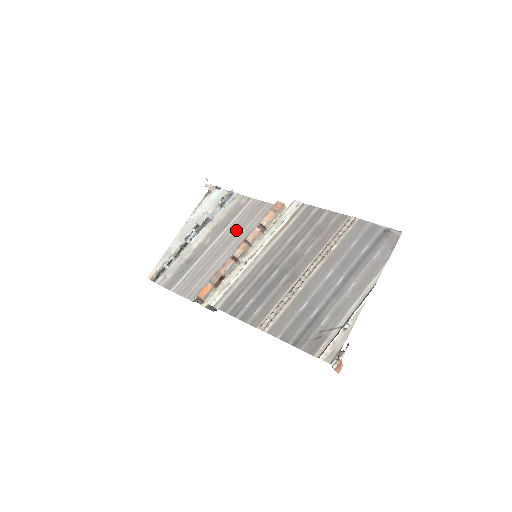
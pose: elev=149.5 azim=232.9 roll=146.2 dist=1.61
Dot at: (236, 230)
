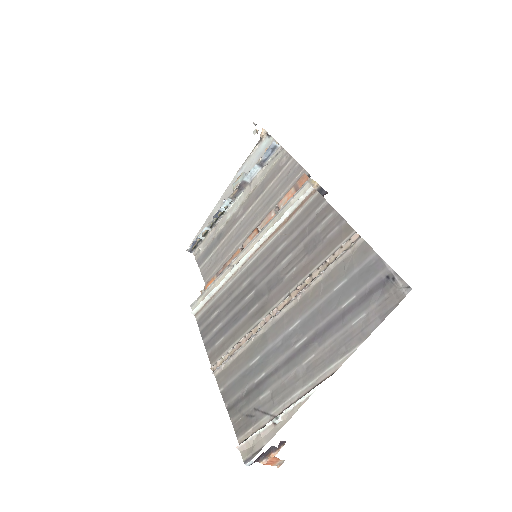
Dot at: (264, 205)
